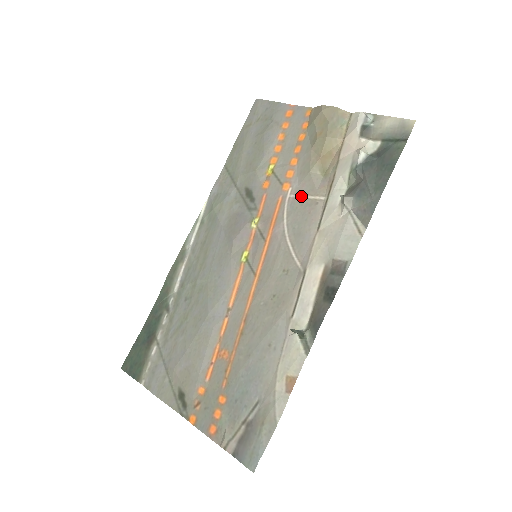
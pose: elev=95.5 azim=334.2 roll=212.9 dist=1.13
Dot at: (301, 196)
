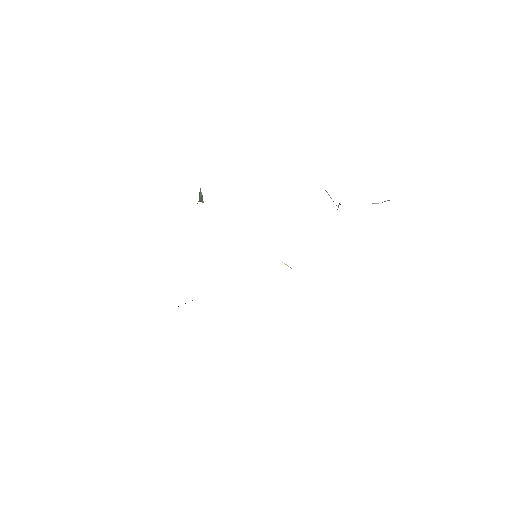
Dot at: occluded
